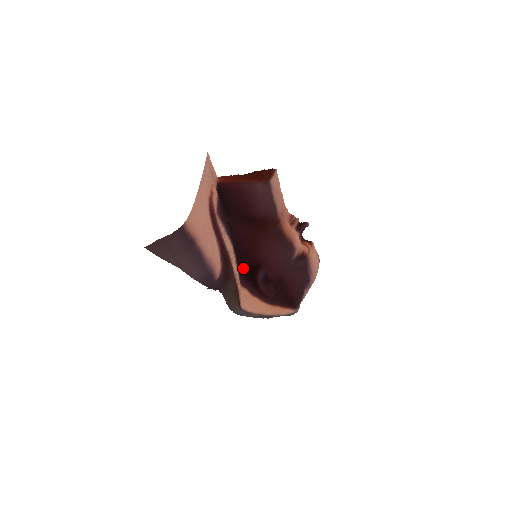
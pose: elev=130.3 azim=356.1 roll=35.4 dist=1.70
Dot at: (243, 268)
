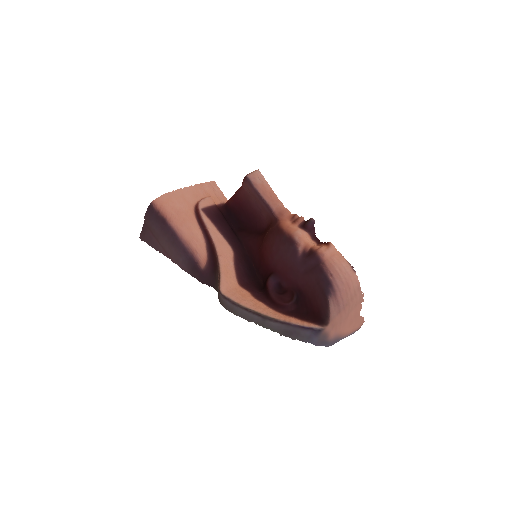
Dot at: (260, 283)
